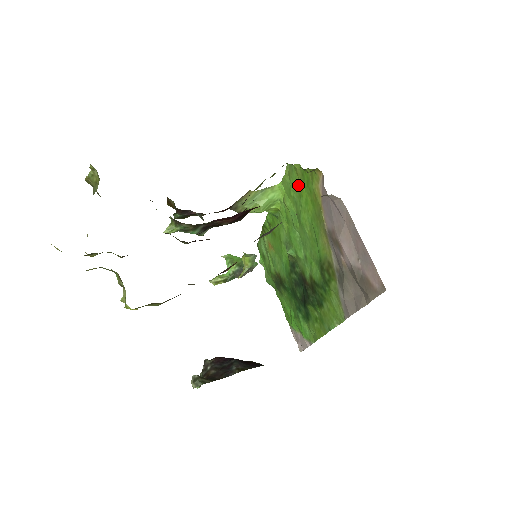
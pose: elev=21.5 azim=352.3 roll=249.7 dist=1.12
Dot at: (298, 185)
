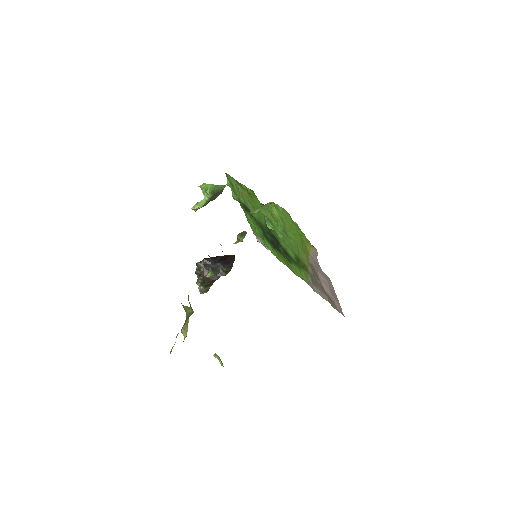
Dot at: (290, 223)
